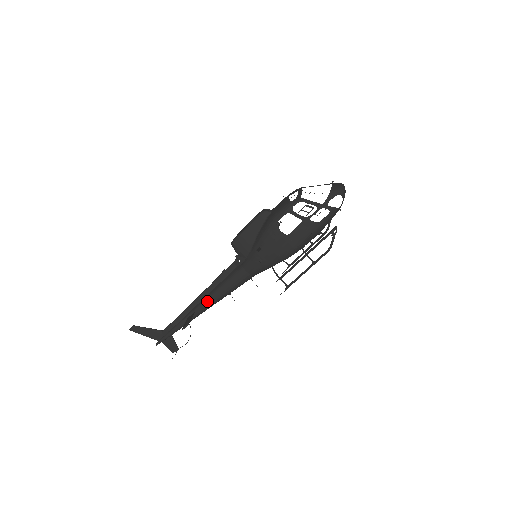
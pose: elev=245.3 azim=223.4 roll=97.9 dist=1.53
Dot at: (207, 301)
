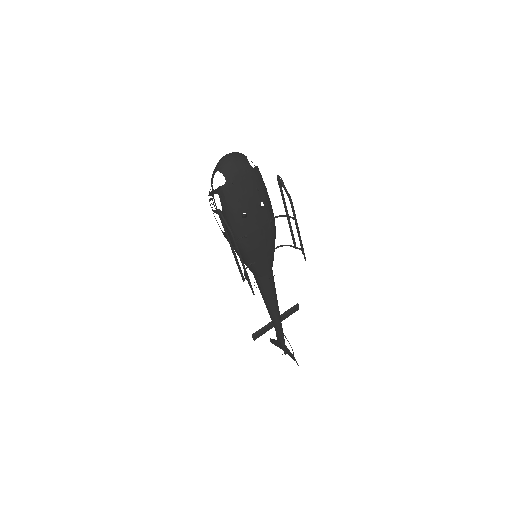
Dot at: (267, 309)
